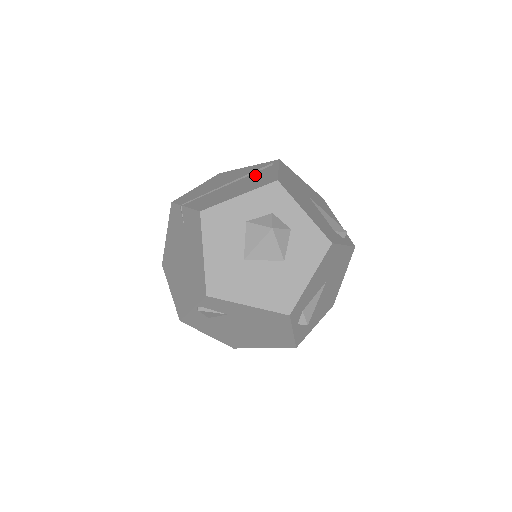
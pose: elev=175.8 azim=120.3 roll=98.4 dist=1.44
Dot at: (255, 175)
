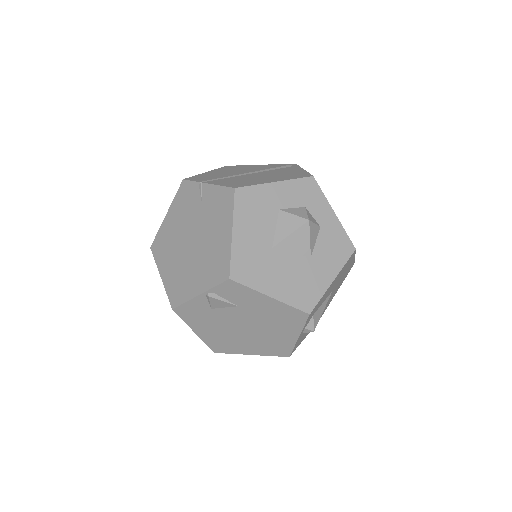
Dot at: (279, 170)
